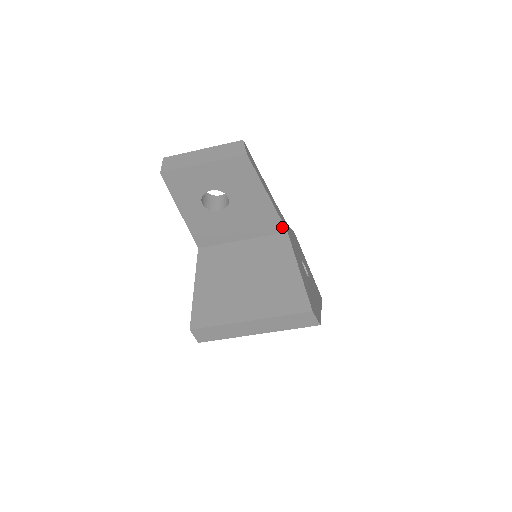
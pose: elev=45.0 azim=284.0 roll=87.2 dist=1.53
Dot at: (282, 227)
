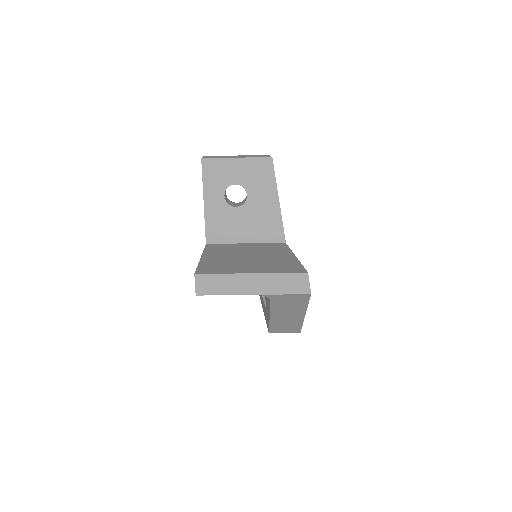
Dot at: (283, 237)
